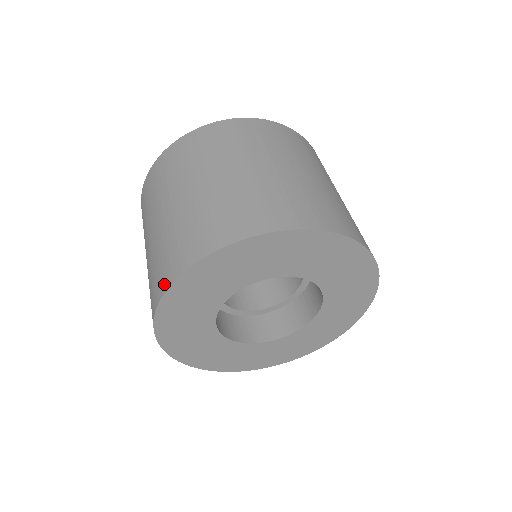
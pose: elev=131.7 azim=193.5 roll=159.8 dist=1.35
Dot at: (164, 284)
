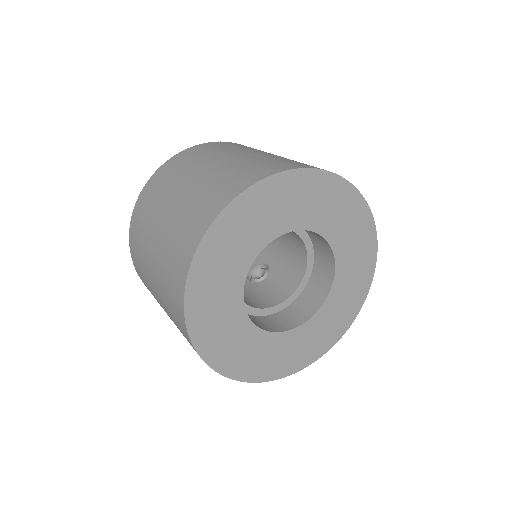
Dot at: (187, 259)
